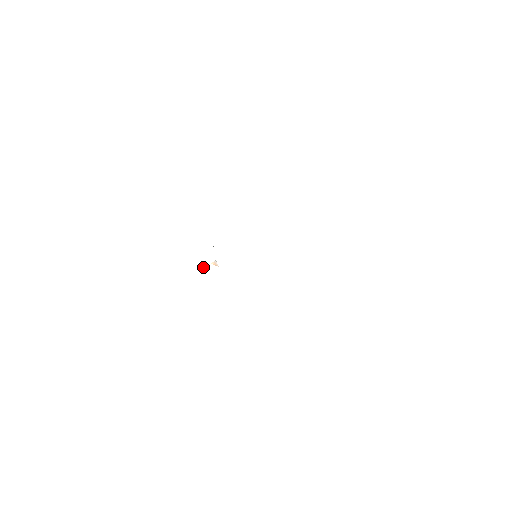
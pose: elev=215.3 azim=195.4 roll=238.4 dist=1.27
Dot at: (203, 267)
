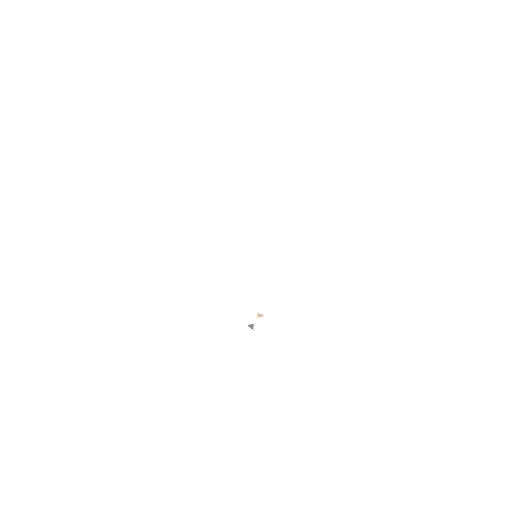
Dot at: (252, 326)
